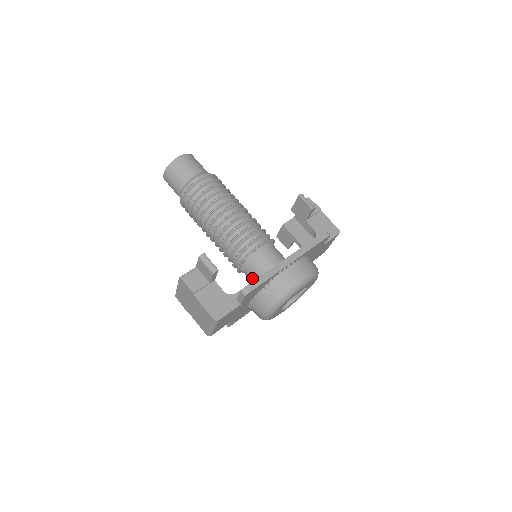
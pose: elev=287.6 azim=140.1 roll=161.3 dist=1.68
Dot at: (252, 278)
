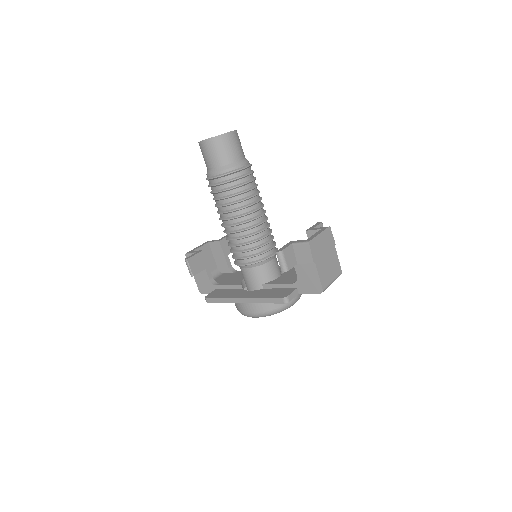
Dot at: occluded
